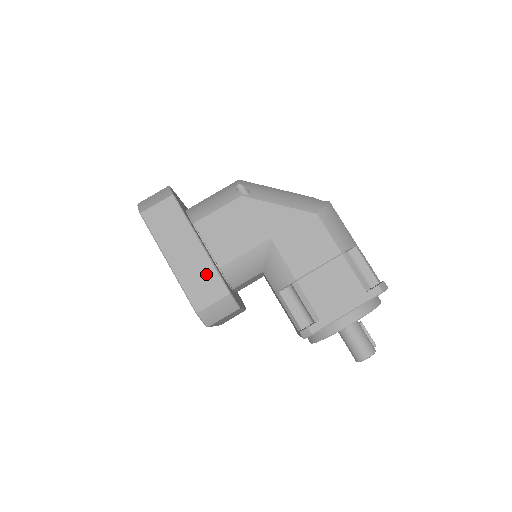
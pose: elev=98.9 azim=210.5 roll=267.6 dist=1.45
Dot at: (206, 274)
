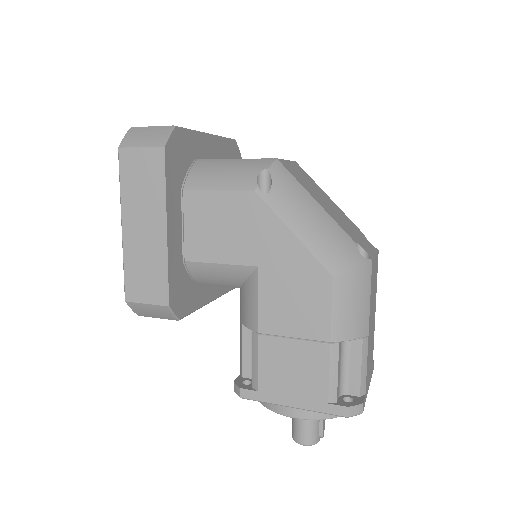
Dot at: (153, 267)
